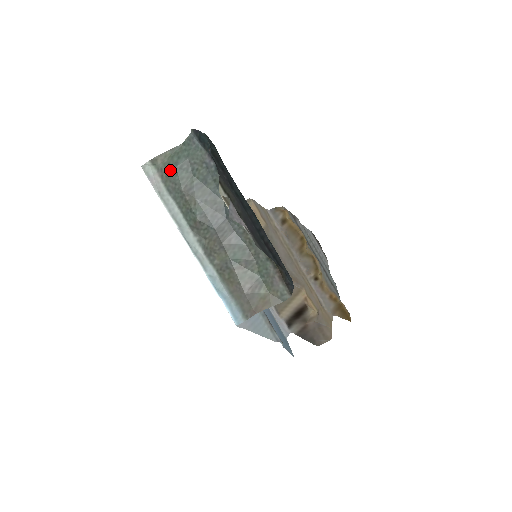
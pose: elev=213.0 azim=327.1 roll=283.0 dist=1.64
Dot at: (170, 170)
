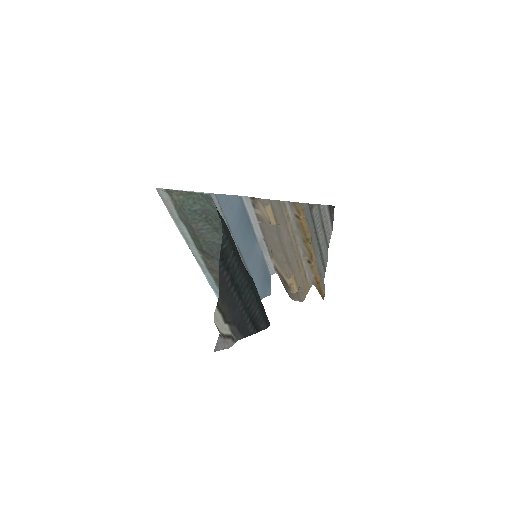
Dot at: (184, 207)
